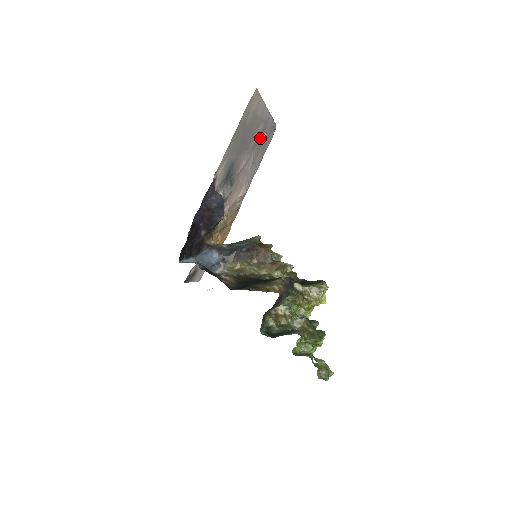
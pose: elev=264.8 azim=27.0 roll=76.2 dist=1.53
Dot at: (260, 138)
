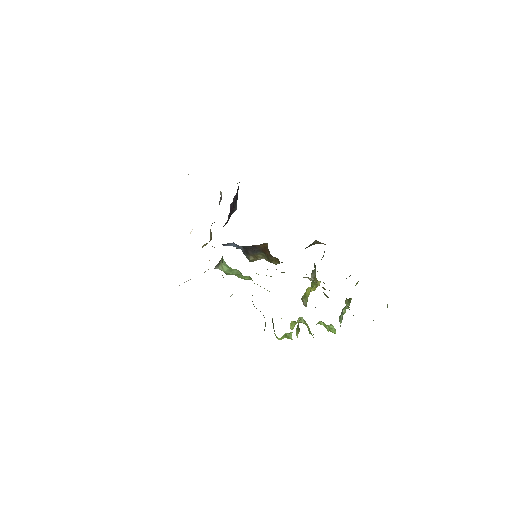
Dot at: occluded
